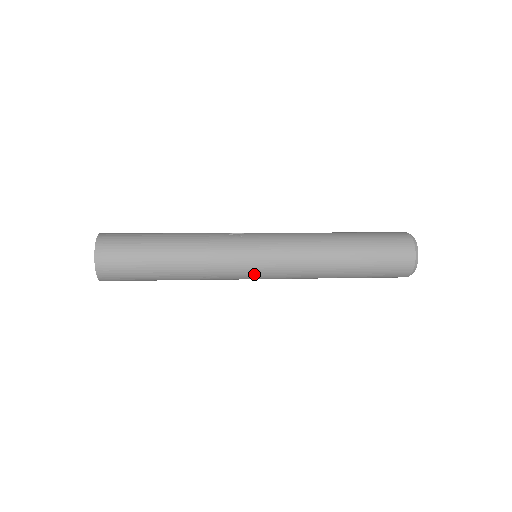
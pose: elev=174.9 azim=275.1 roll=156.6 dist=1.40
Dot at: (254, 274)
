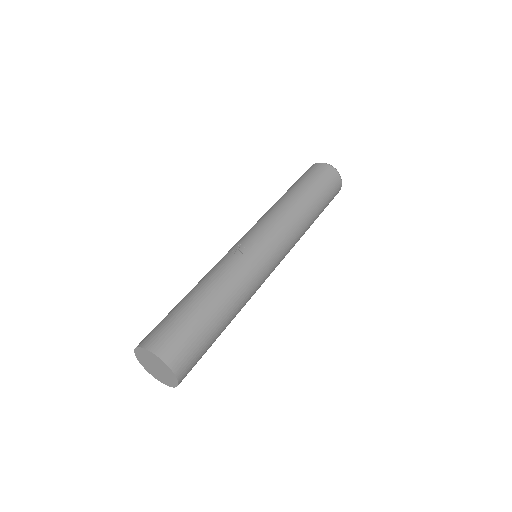
Dot at: (273, 269)
